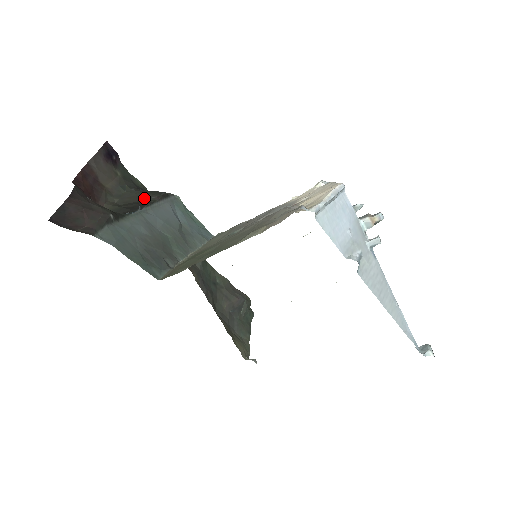
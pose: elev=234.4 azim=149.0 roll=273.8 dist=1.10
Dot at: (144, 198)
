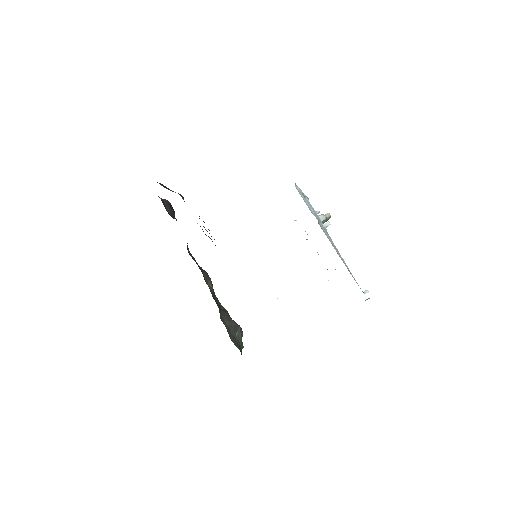
Dot at: occluded
